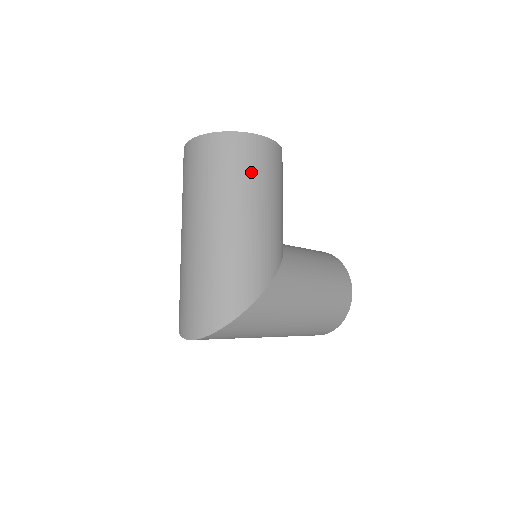
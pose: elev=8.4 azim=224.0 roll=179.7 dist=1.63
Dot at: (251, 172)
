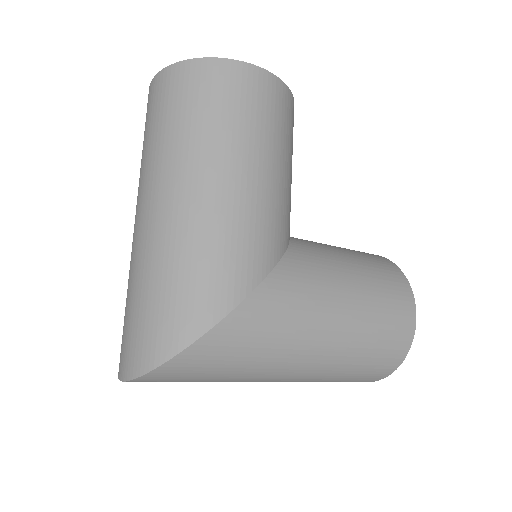
Dot at: (224, 116)
